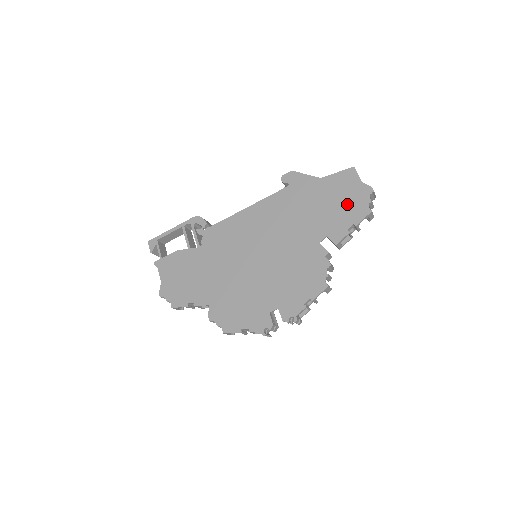
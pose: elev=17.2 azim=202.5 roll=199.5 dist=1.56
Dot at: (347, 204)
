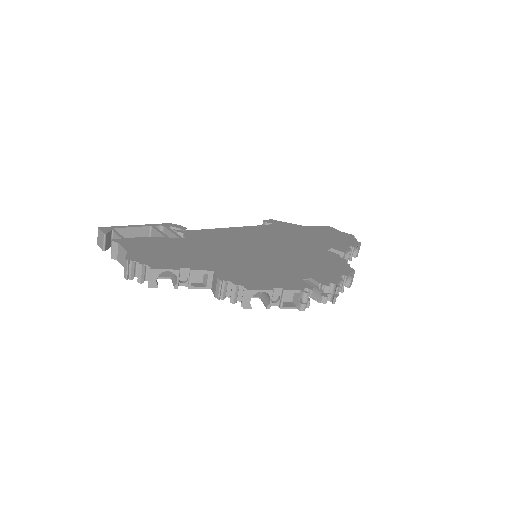
Dot at: (337, 237)
